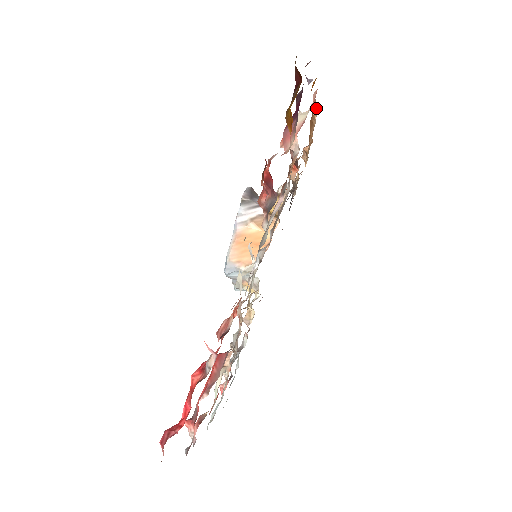
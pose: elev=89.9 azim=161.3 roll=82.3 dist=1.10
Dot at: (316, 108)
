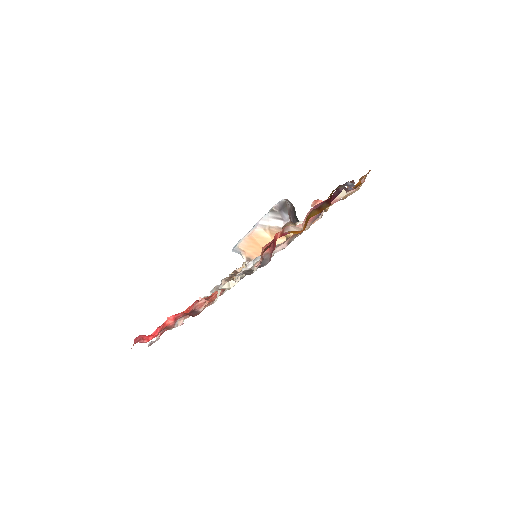
Dot at: occluded
